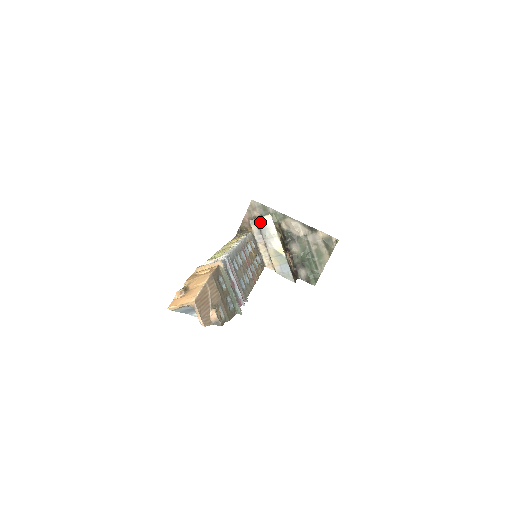
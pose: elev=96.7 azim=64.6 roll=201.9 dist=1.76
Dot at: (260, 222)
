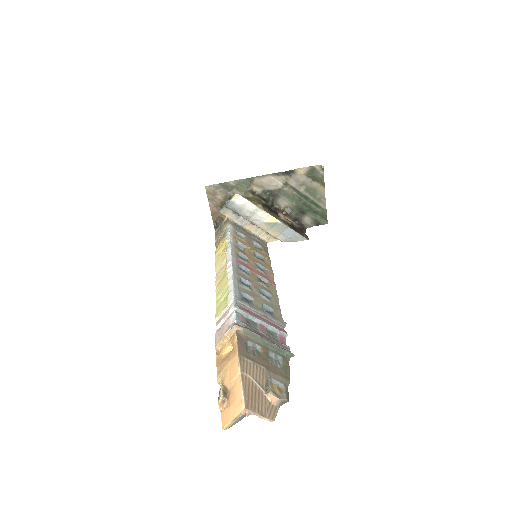
Dot at: (231, 207)
